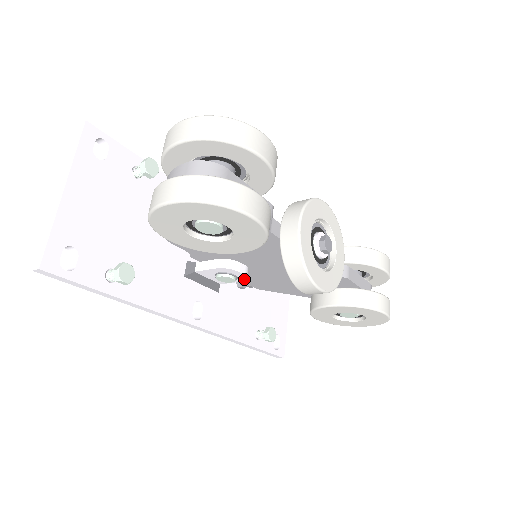
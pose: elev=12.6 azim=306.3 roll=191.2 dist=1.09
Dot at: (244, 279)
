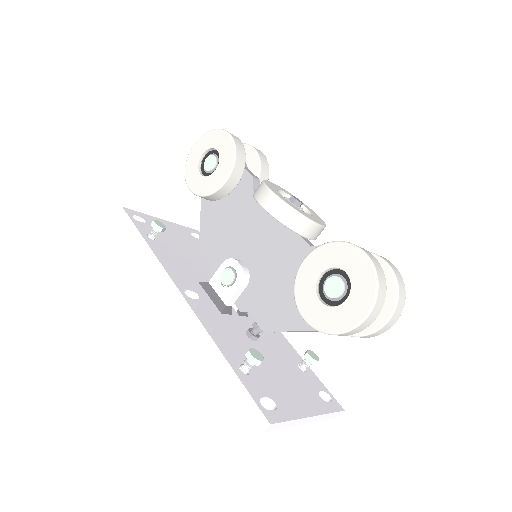
Dot at: (242, 278)
